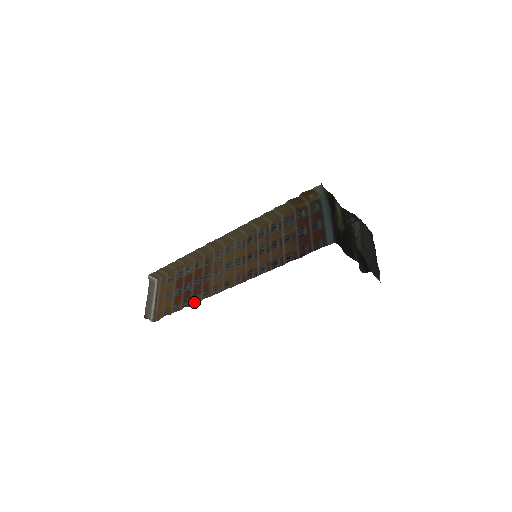
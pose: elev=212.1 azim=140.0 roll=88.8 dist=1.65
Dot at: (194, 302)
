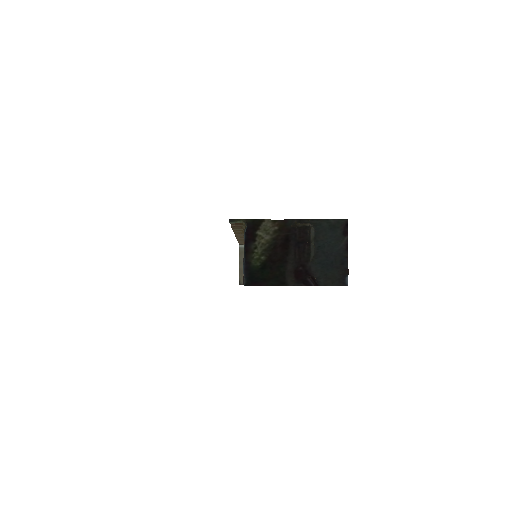
Dot at: occluded
